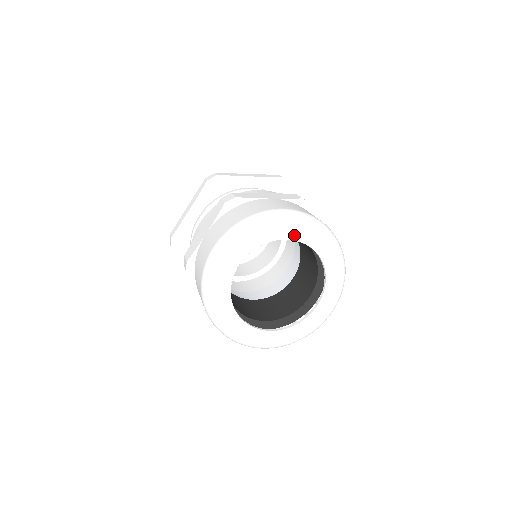
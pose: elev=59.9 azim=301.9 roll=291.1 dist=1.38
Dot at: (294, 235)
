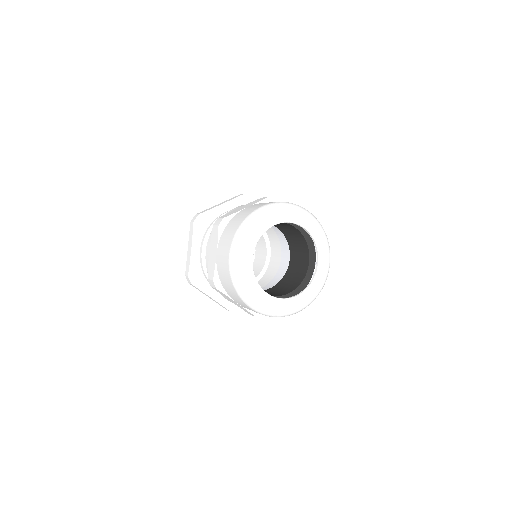
Dot at: (278, 220)
